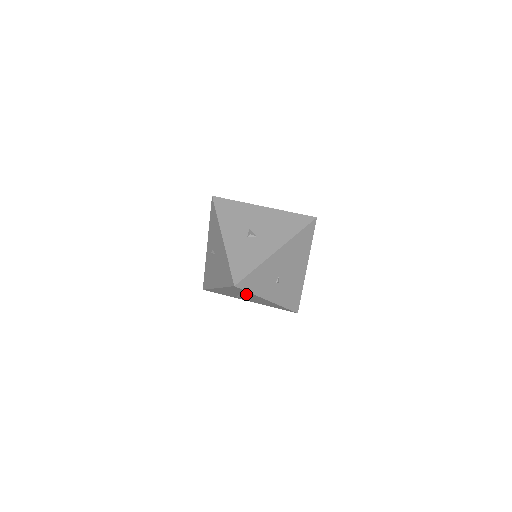
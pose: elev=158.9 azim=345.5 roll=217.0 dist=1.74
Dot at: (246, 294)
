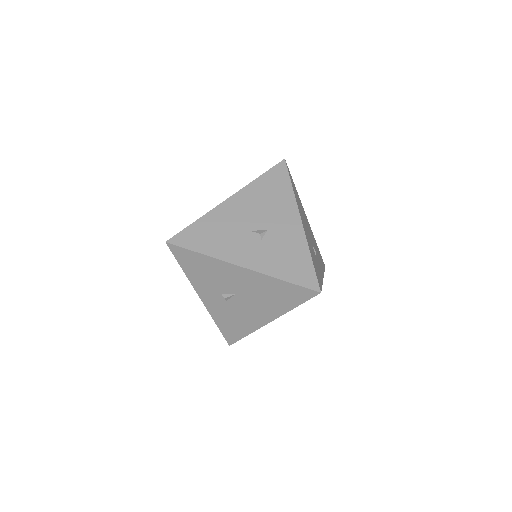
Dot at: occluded
